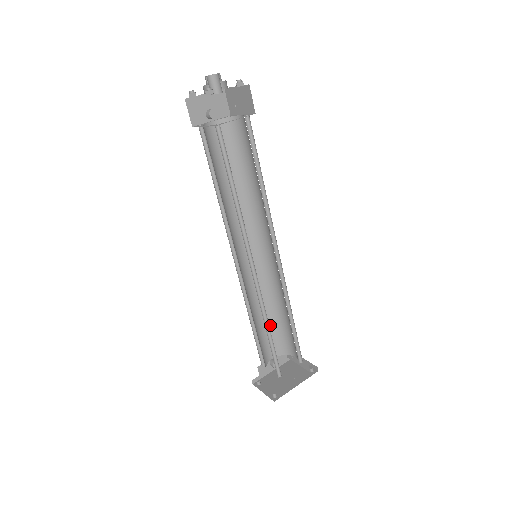
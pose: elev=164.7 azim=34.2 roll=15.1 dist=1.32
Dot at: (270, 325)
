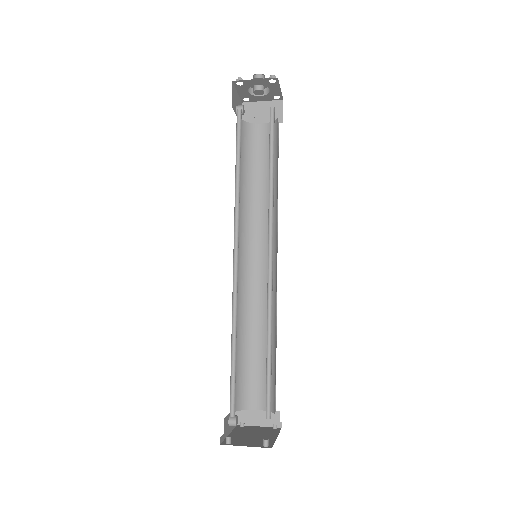
Dot at: (236, 361)
